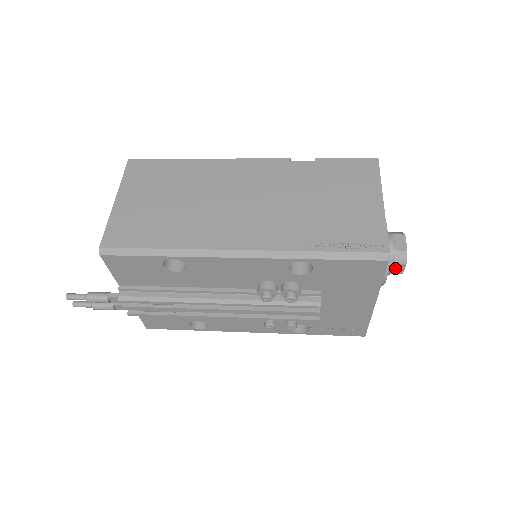
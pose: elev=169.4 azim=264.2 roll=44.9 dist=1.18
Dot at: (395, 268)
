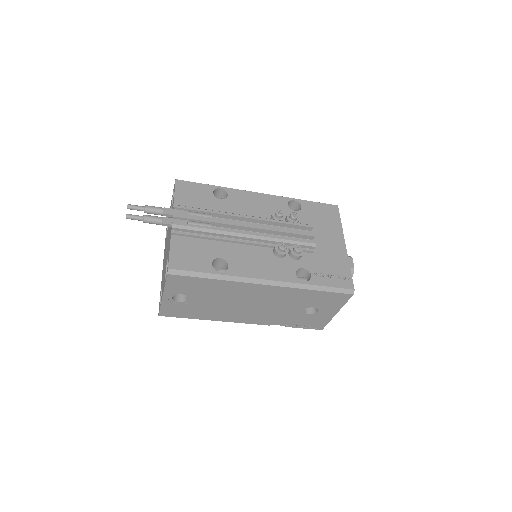
Dot at: occluded
